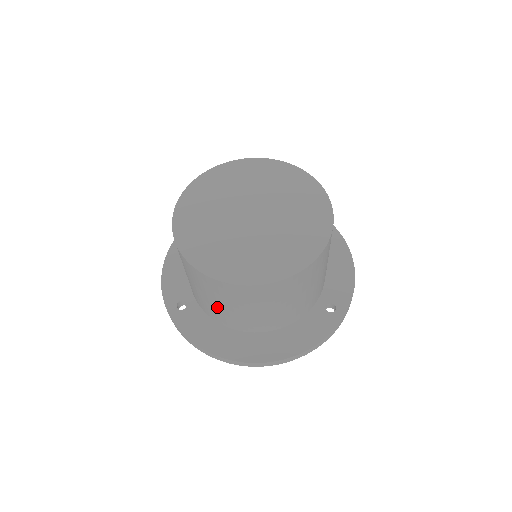
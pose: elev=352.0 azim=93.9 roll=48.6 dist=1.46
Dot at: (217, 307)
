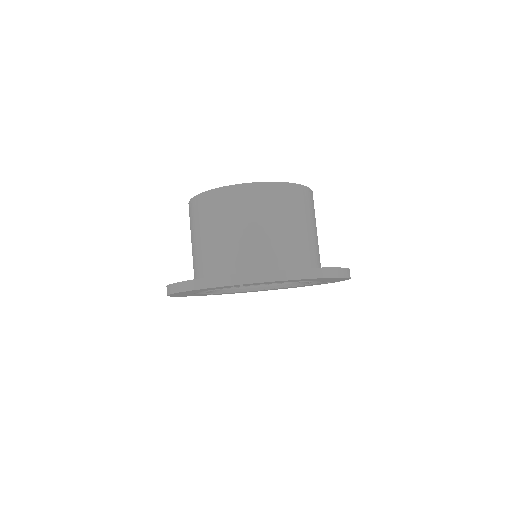
Dot at: (279, 235)
